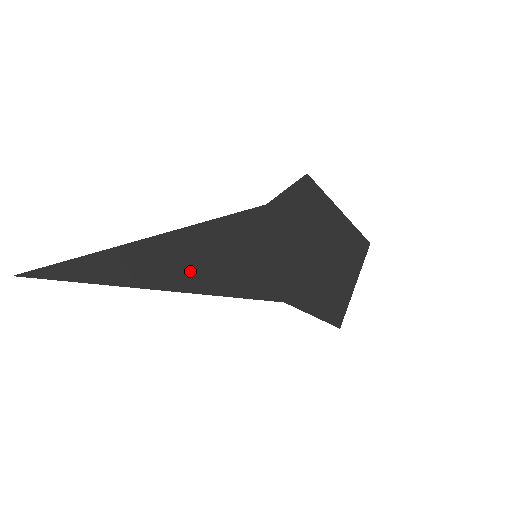
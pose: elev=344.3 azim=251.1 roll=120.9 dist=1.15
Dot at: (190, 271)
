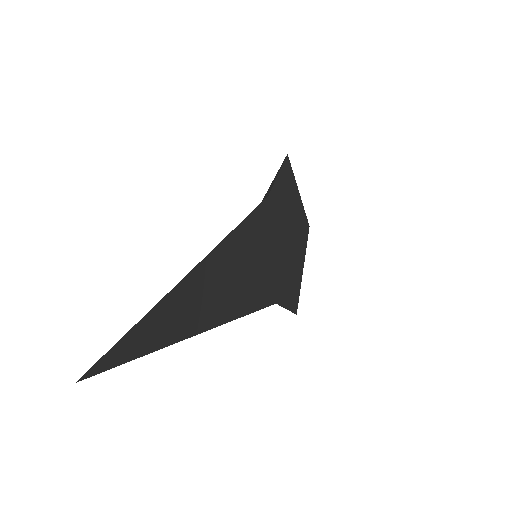
Dot at: (229, 295)
